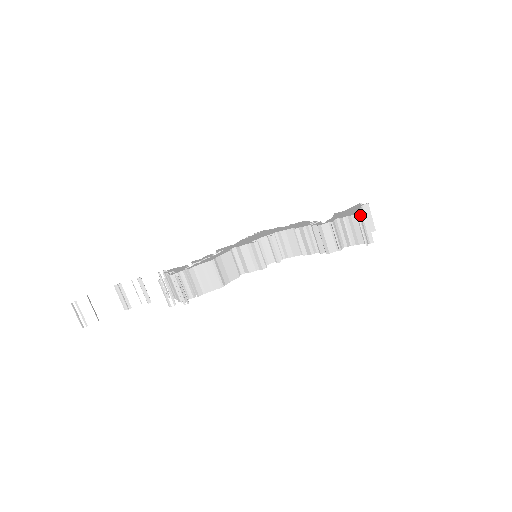
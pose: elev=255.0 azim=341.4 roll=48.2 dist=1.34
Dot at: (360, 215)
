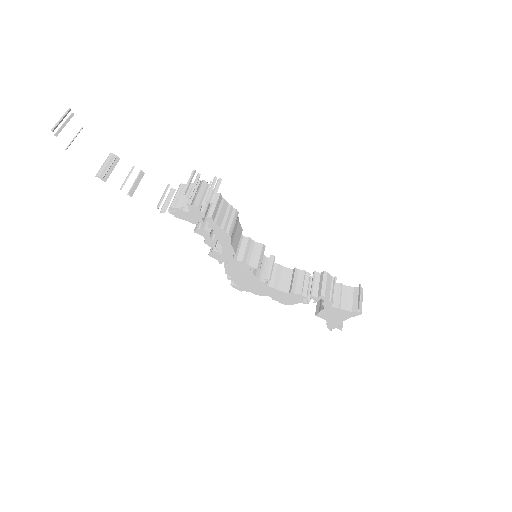
Dot at: (359, 287)
